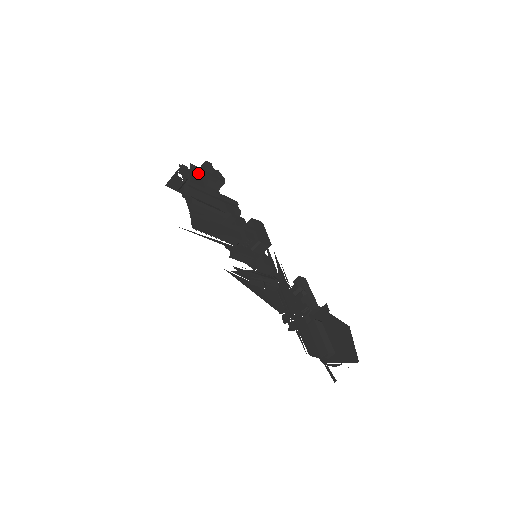
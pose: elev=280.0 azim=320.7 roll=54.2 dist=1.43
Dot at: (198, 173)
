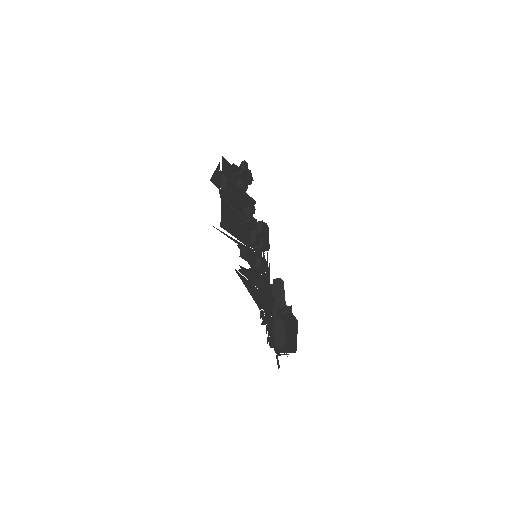
Dot at: (235, 170)
